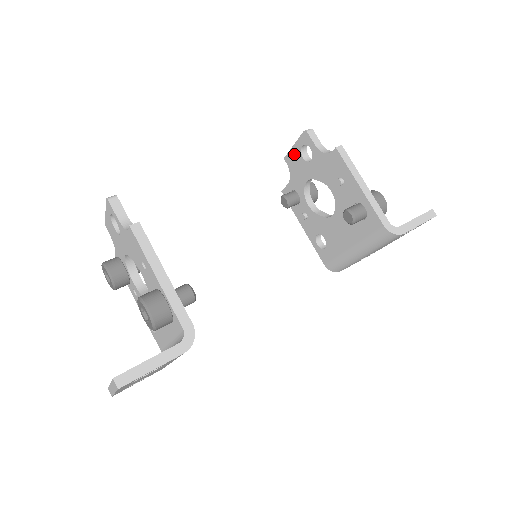
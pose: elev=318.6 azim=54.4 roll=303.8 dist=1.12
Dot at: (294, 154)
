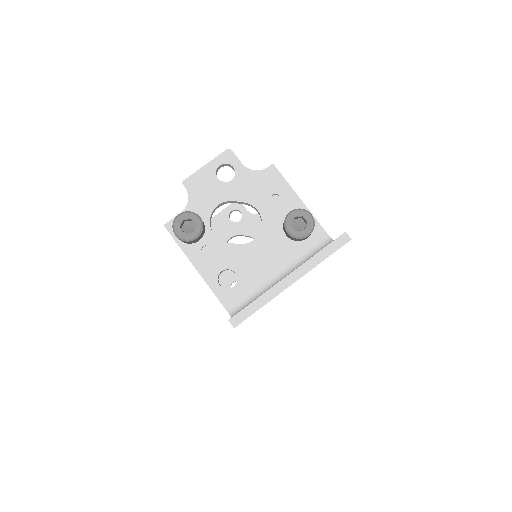
Dot at: (220, 218)
